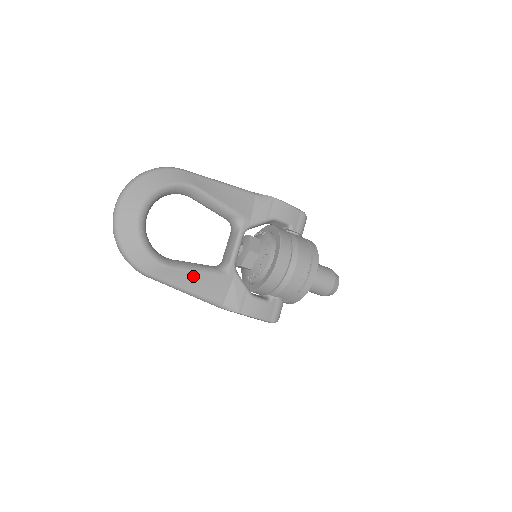
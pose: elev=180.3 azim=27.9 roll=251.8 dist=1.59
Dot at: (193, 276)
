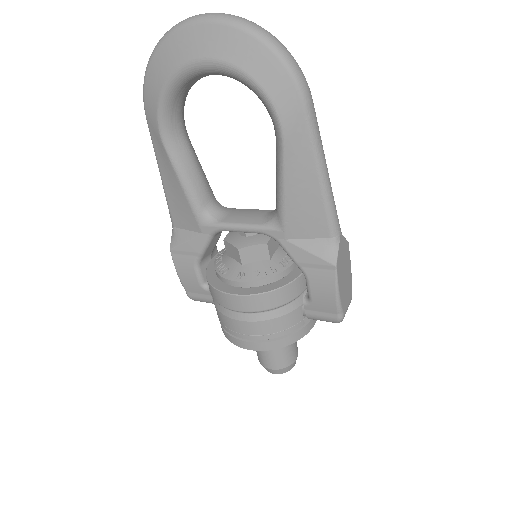
Dot at: (174, 177)
